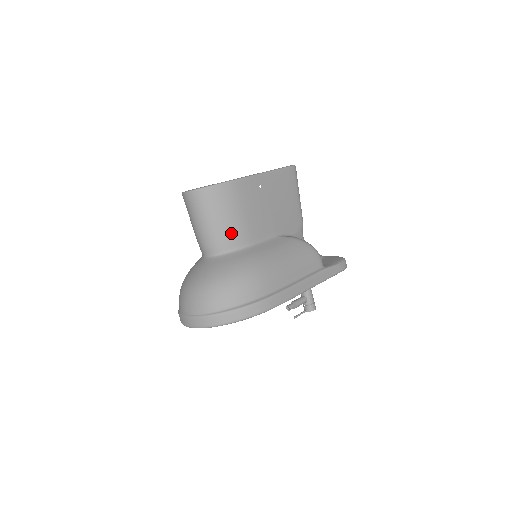
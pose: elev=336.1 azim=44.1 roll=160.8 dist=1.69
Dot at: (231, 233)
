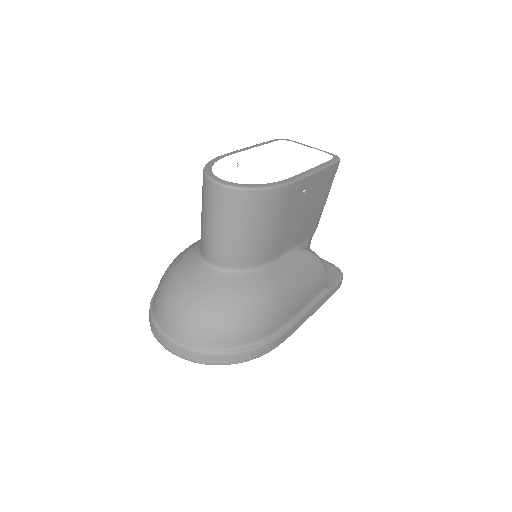
Dot at: (255, 249)
